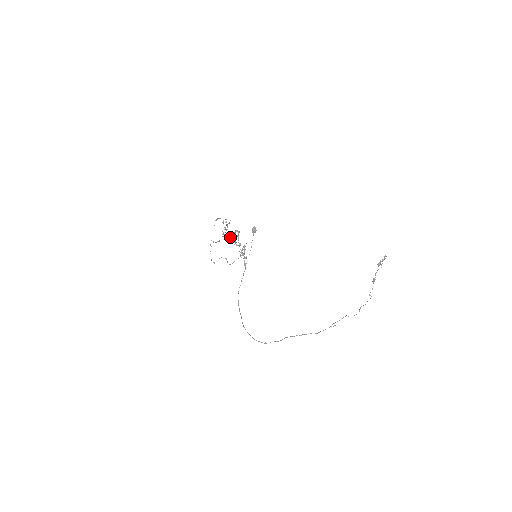
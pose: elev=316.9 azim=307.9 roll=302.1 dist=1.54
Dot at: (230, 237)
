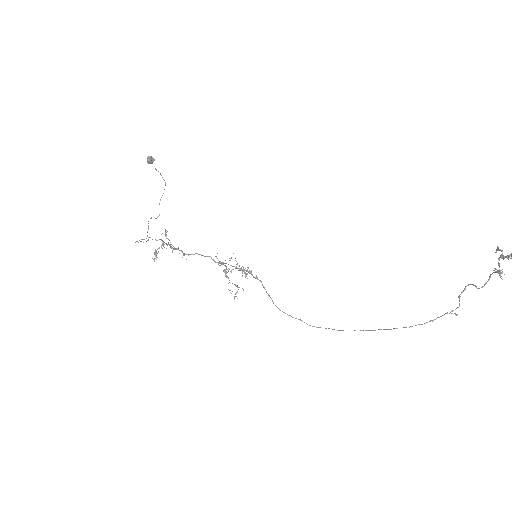
Dot at: (235, 294)
